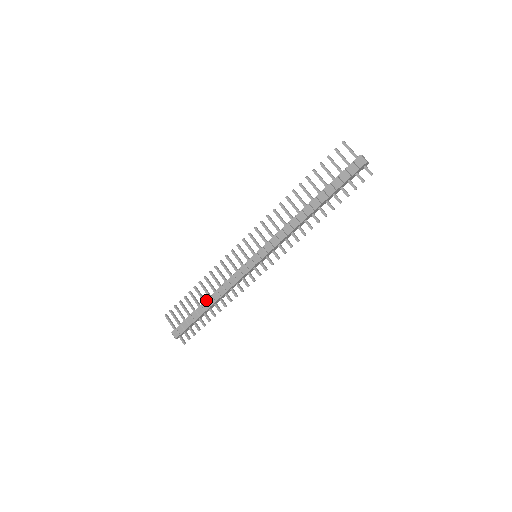
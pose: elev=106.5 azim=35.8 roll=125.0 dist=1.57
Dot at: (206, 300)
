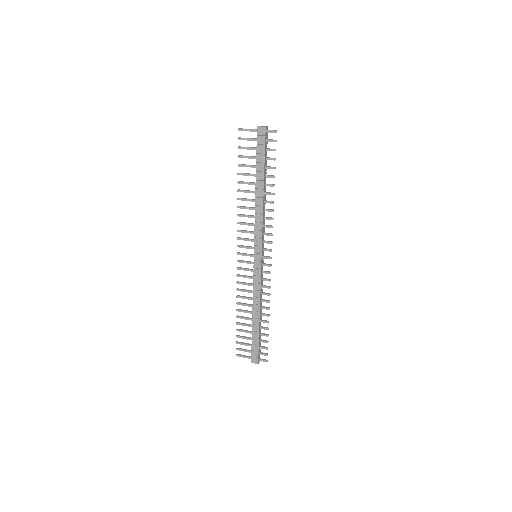
Dot at: (252, 317)
